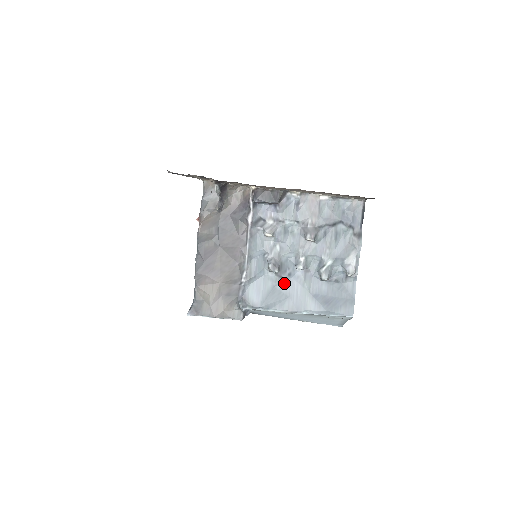
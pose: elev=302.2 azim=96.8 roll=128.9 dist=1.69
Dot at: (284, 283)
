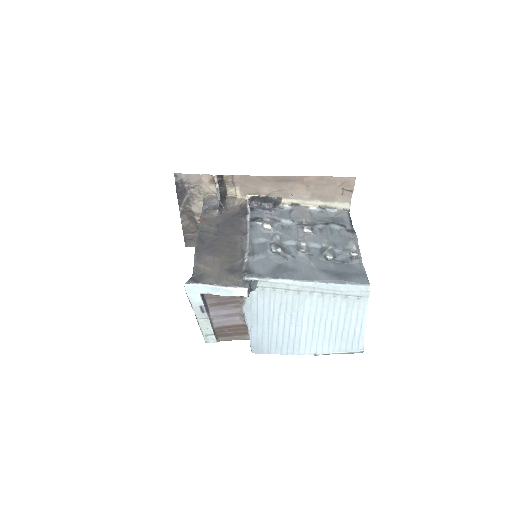
Dot at: (289, 262)
